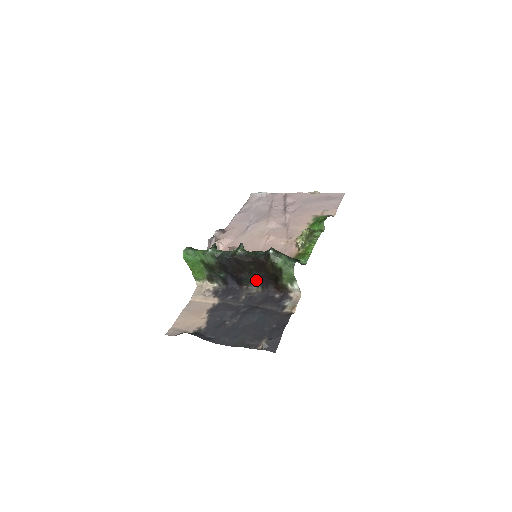
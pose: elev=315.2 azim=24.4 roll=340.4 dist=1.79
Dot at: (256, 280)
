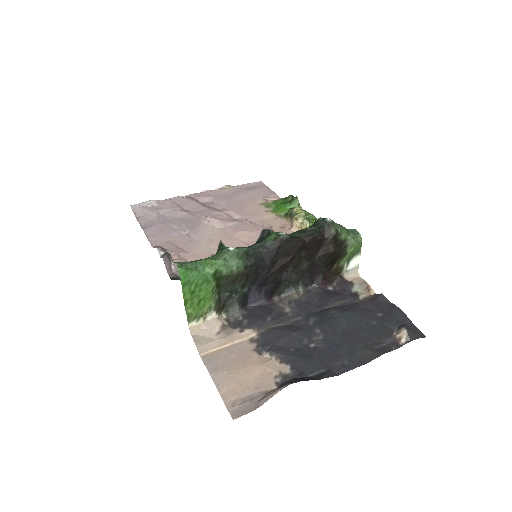
Dot at: (301, 276)
